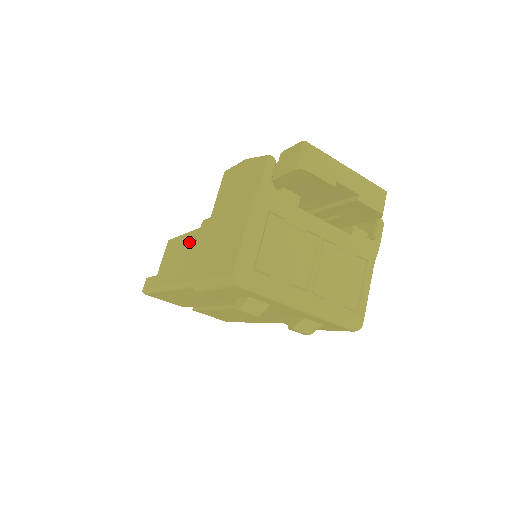
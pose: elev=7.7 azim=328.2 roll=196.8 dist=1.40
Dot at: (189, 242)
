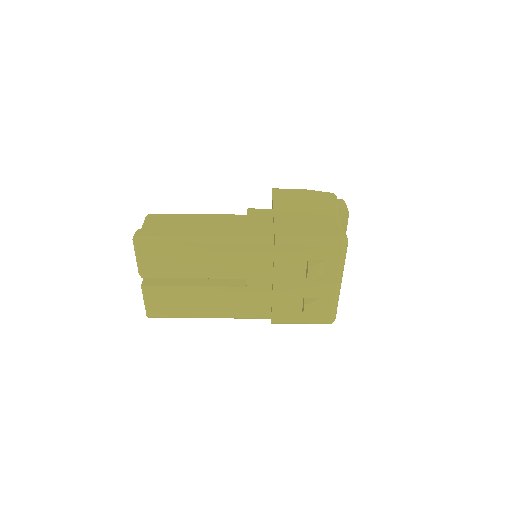
Dot at: (208, 220)
